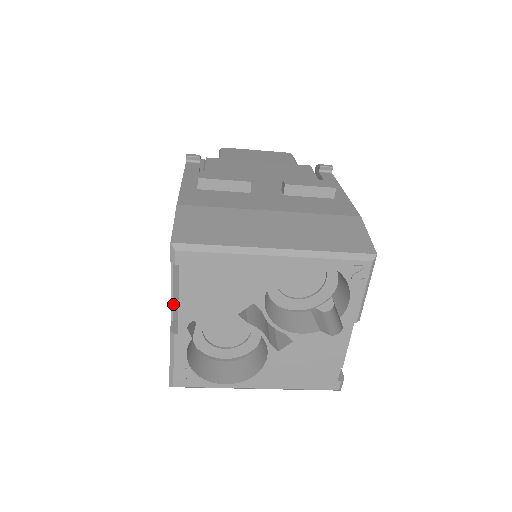
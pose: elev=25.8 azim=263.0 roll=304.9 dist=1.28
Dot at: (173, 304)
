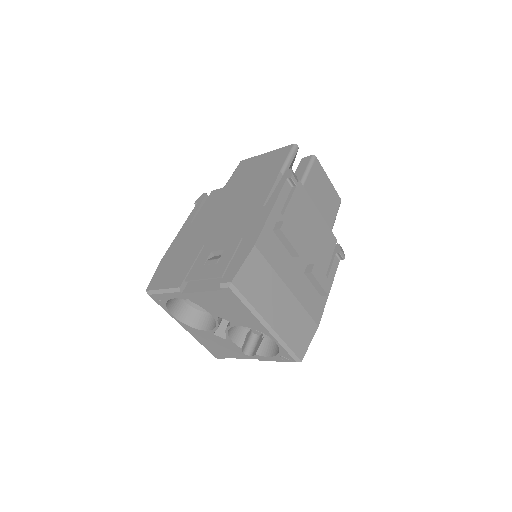
Dot at: (195, 280)
